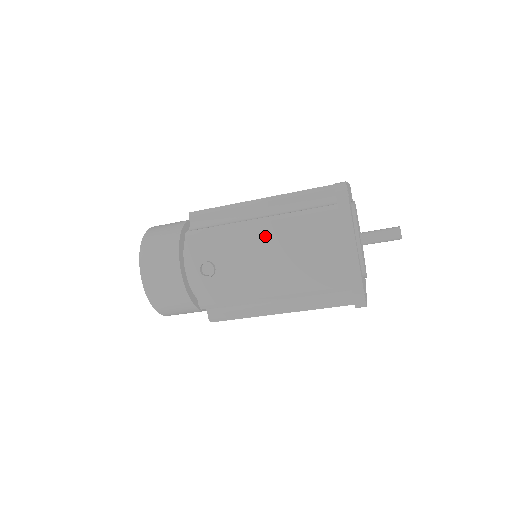
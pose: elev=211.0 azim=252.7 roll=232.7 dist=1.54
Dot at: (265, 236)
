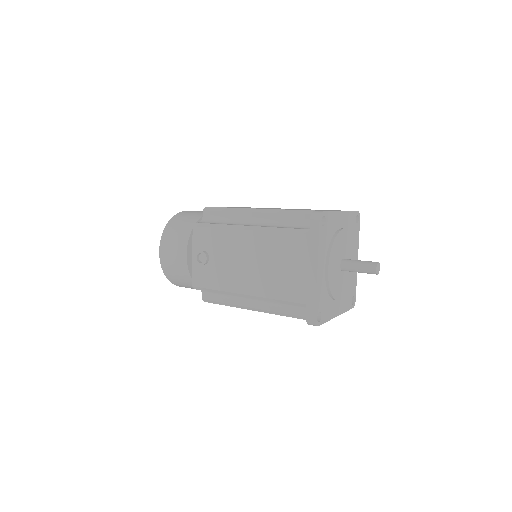
Dot at: (249, 242)
